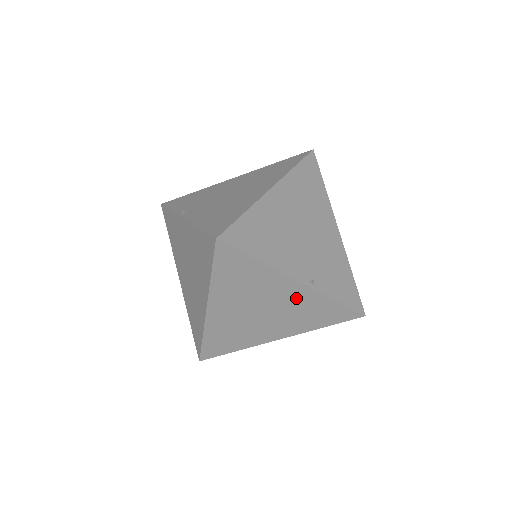
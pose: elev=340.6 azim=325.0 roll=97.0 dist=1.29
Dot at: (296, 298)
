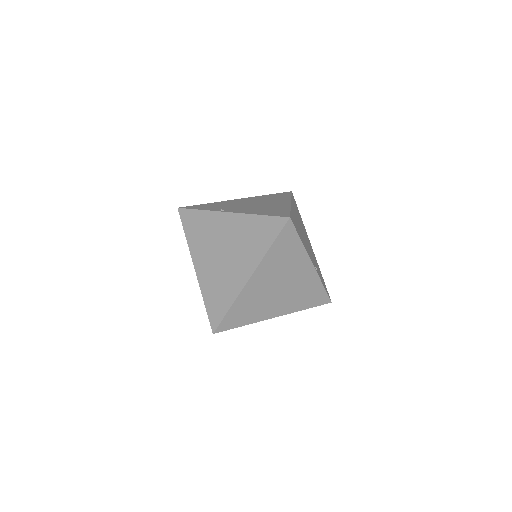
Dot at: (304, 279)
